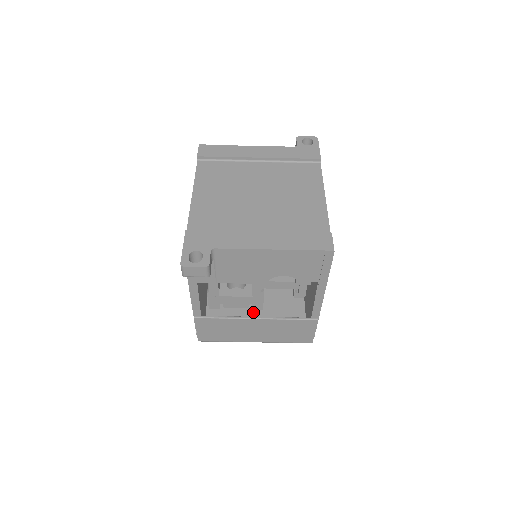
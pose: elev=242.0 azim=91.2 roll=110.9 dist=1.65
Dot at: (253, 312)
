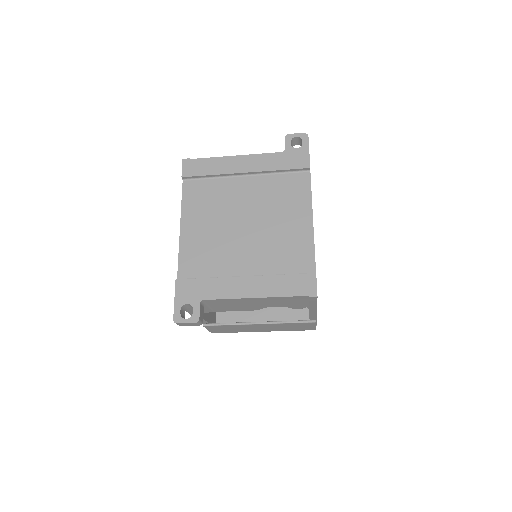
Dot at: occluded
